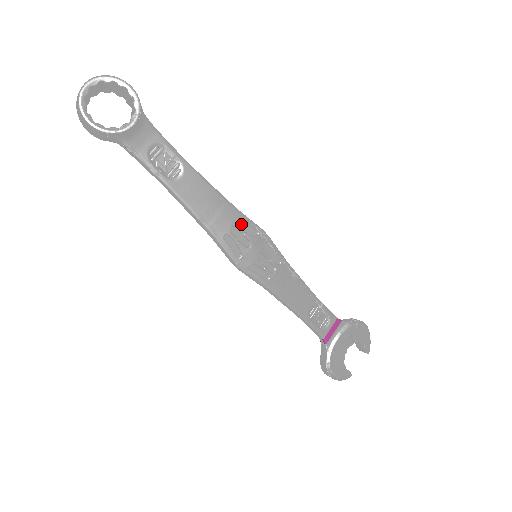
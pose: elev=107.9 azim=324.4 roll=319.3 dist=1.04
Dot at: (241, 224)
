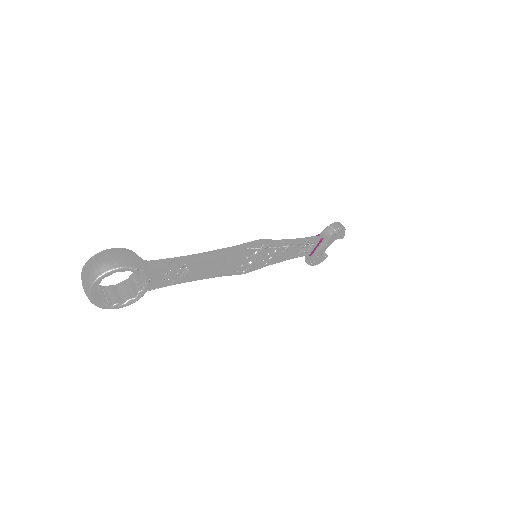
Dot at: (243, 255)
